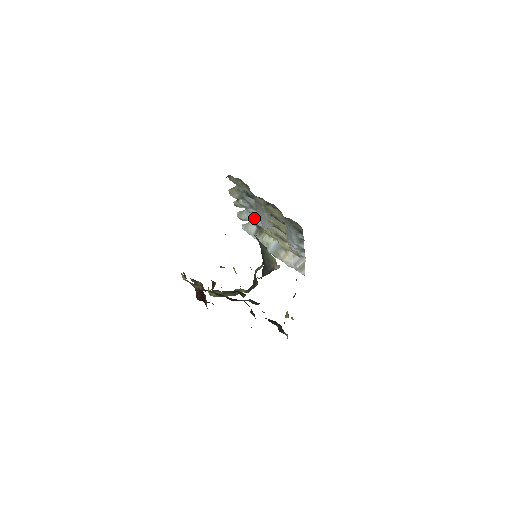
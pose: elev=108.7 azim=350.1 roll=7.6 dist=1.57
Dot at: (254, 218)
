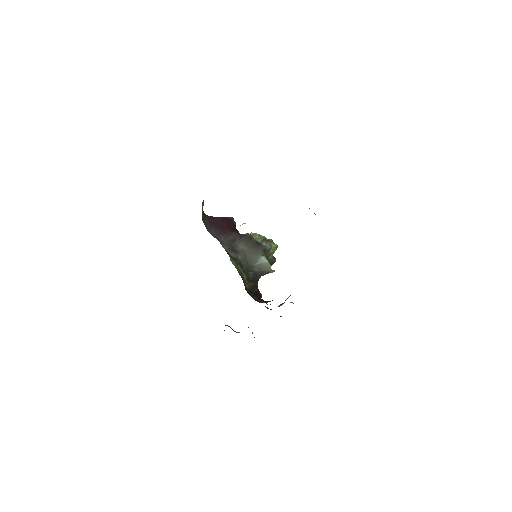
Dot at: occluded
